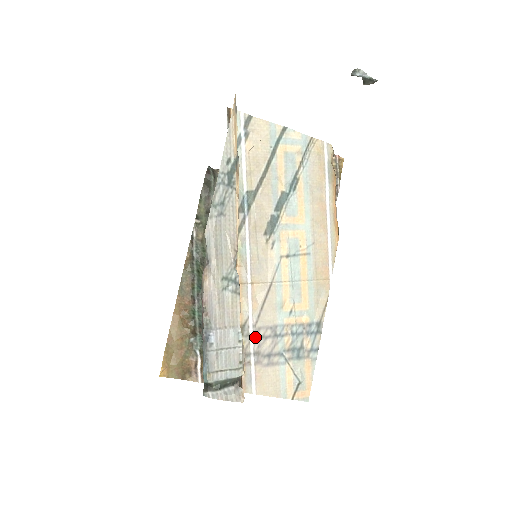
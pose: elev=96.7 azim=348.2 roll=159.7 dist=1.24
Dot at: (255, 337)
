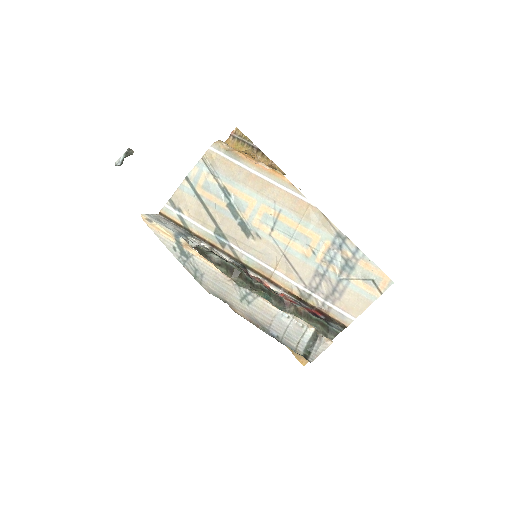
Dot at: (314, 291)
